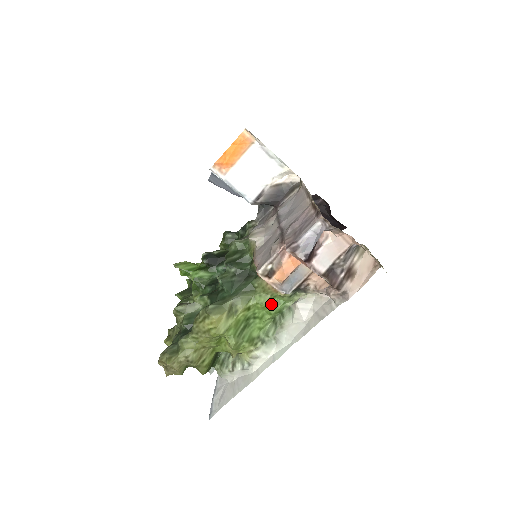
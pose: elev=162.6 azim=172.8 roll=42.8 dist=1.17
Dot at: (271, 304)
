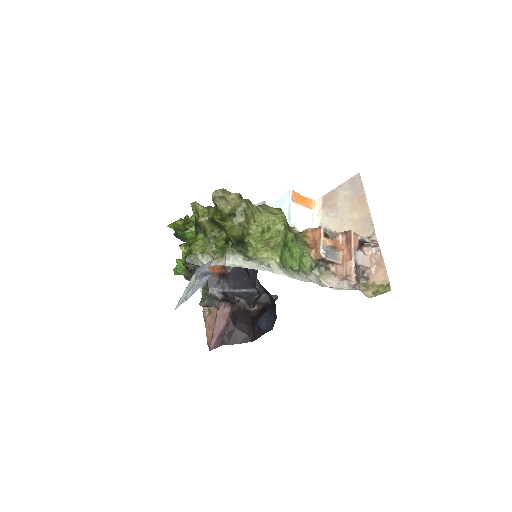
Dot at: (301, 256)
